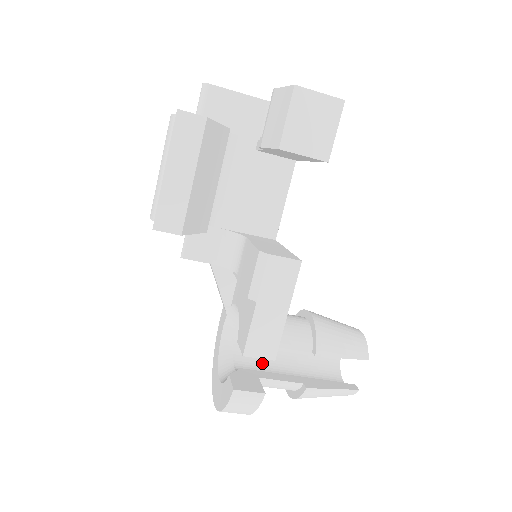
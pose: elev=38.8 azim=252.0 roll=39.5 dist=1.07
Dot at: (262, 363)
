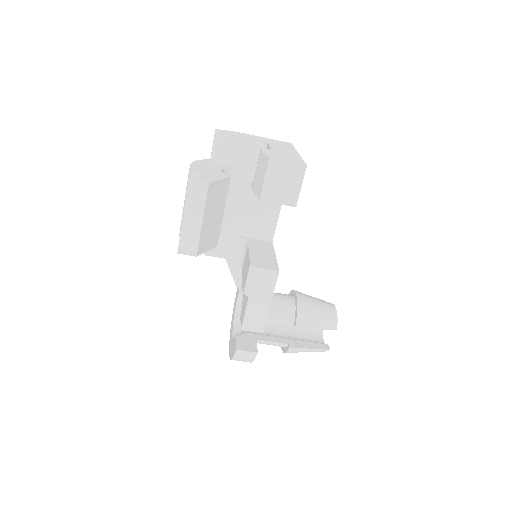
Dot at: occluded
